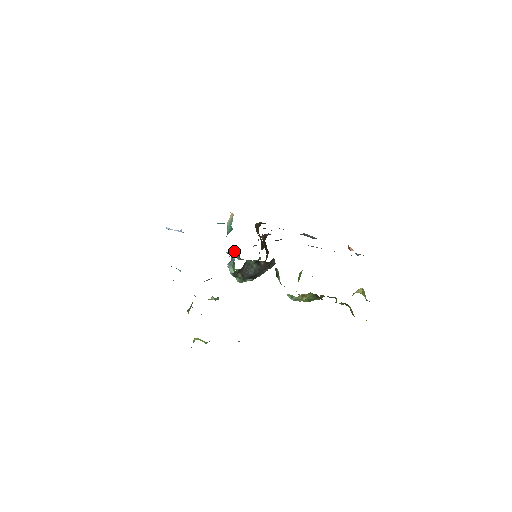
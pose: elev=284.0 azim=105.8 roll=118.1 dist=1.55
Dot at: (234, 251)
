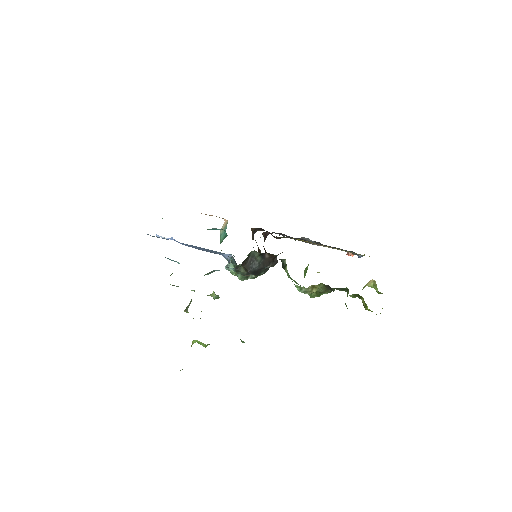
Dot at: occluded
